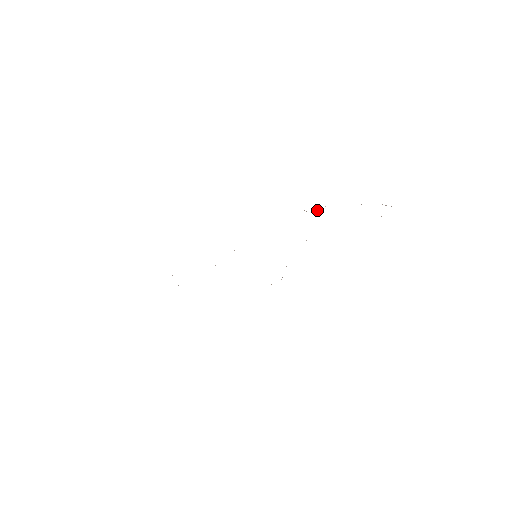
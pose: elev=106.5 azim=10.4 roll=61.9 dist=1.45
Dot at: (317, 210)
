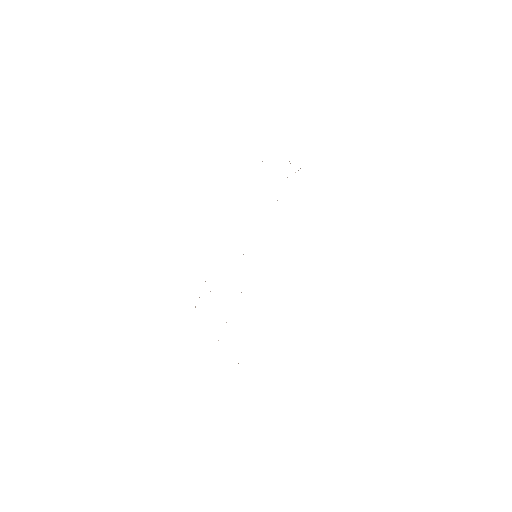
Dot at: occluded
